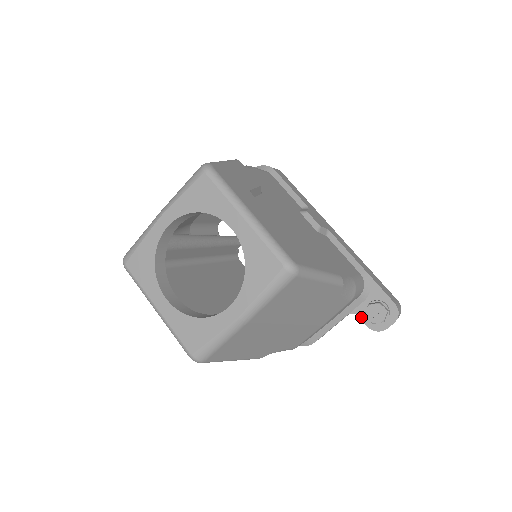
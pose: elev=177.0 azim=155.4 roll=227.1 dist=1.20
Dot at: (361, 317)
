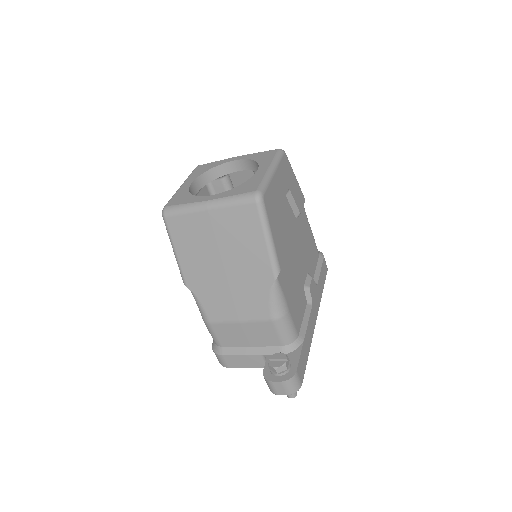
Dot at: (267, 362)
